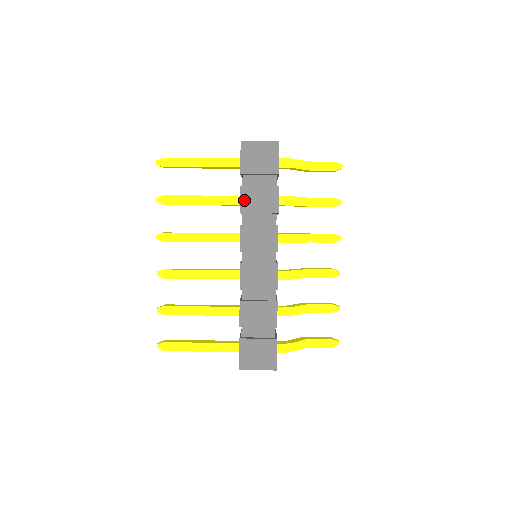
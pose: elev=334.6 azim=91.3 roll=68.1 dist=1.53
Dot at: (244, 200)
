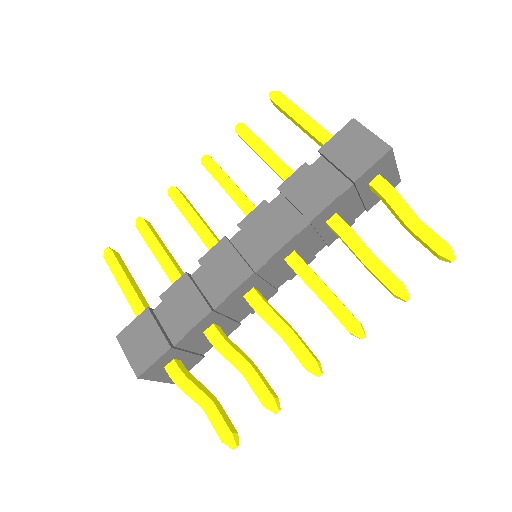
Dot at: (294, 179)
